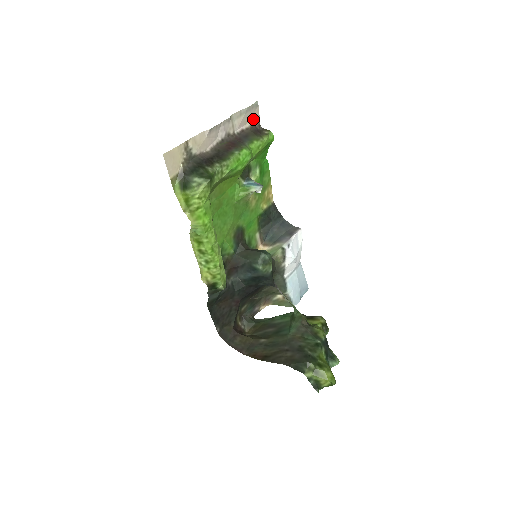
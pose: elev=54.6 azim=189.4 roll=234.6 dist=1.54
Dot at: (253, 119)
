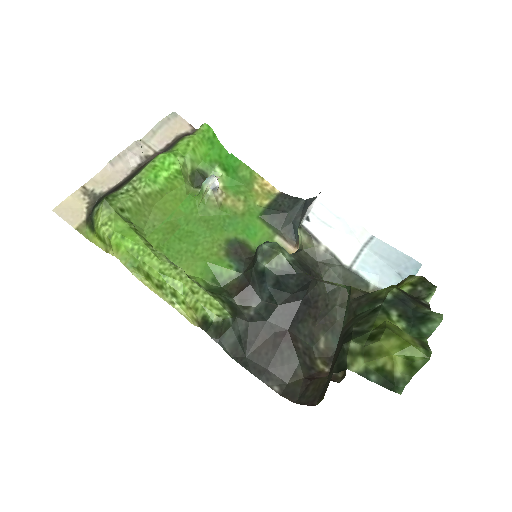
Dot at: (180, 129)
